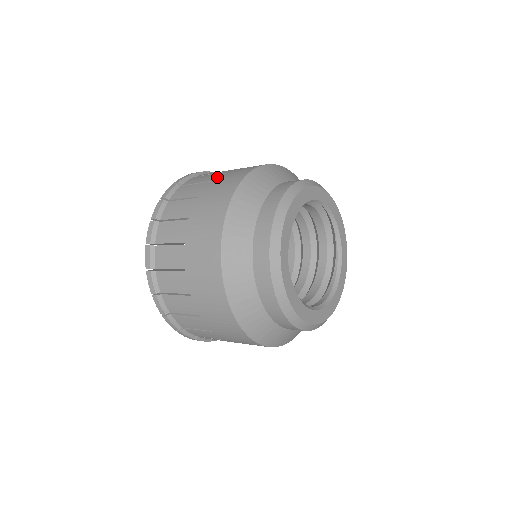
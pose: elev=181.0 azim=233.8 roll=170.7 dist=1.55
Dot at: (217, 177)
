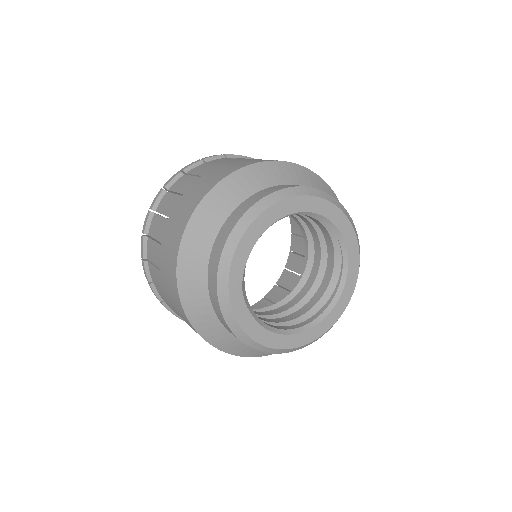
Dot at: (209, 172)
